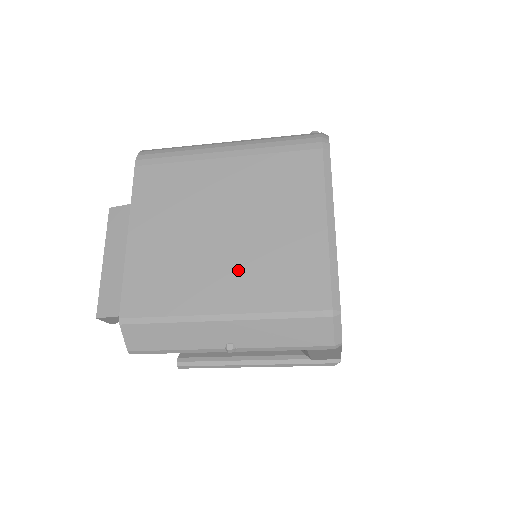
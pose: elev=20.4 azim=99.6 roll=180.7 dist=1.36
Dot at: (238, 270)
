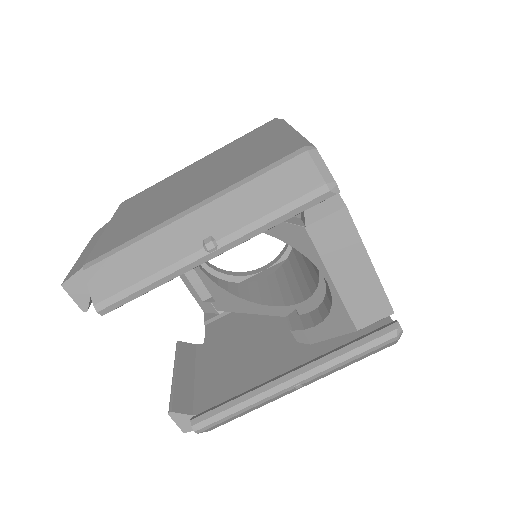
Dot at: (207, 185)
